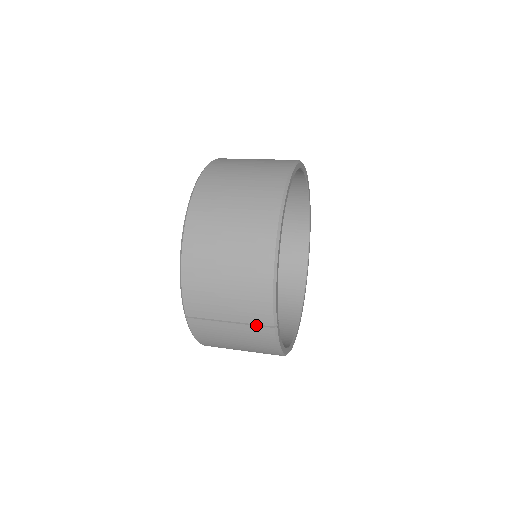
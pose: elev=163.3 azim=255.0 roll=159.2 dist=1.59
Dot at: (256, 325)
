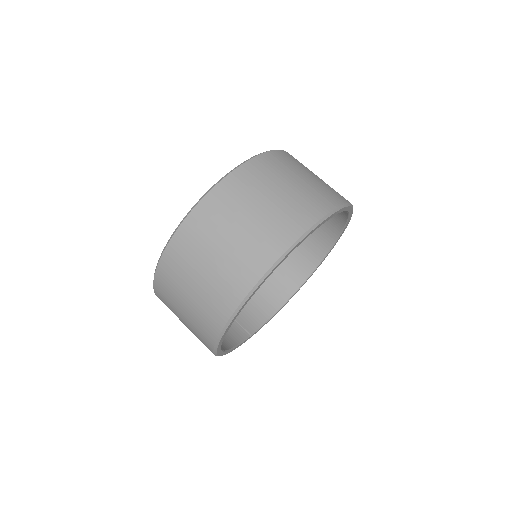
Dot at: occluded
